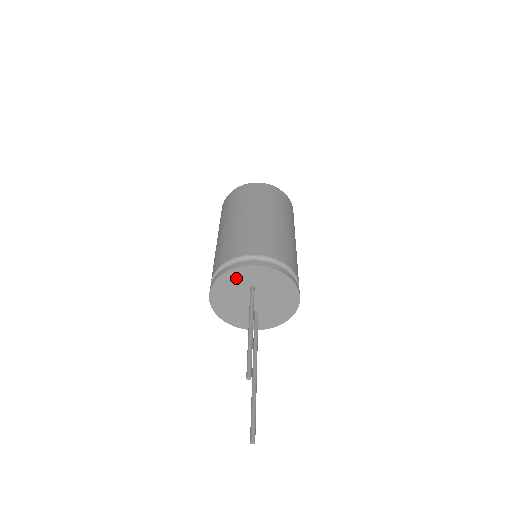
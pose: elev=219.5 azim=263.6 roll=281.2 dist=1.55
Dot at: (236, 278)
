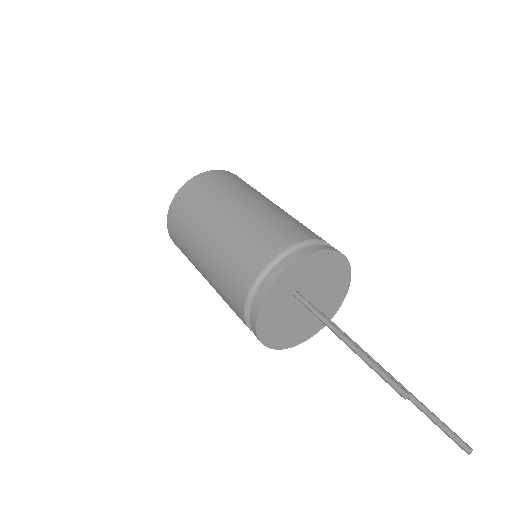
Dot at: (273, 302)
